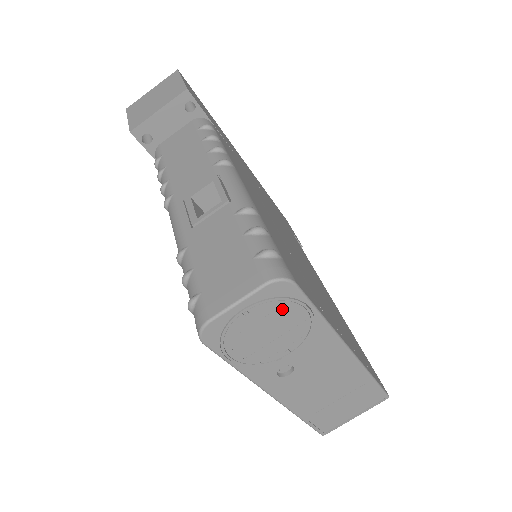
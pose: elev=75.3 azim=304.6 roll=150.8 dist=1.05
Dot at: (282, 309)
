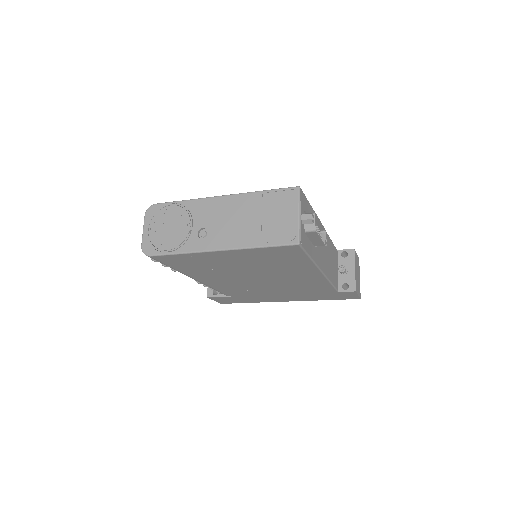
Dot at: (161, 215)
